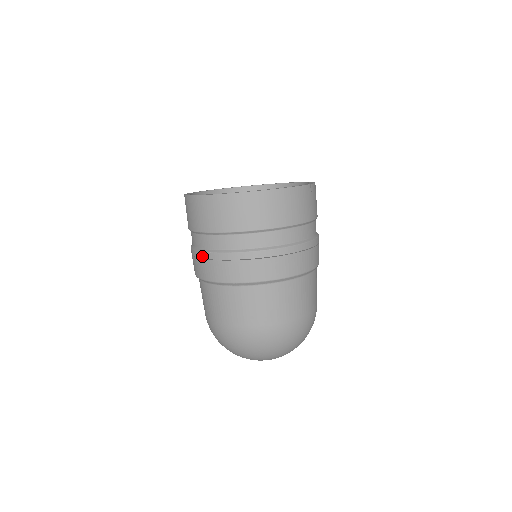
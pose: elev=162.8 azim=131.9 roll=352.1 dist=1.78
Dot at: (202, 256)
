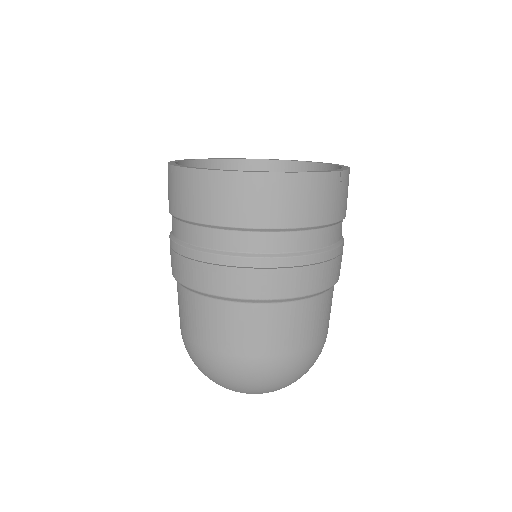
Dot at: (177, 250)
